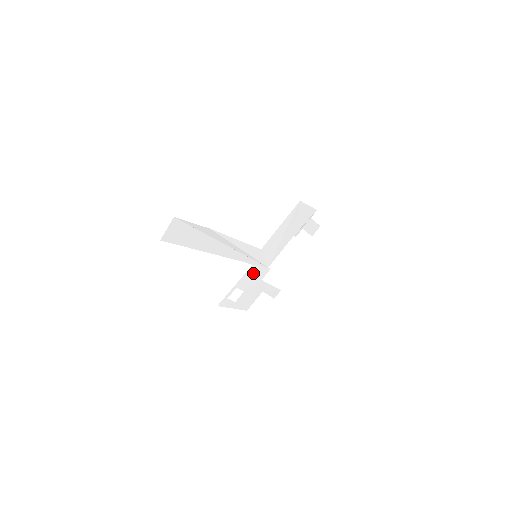
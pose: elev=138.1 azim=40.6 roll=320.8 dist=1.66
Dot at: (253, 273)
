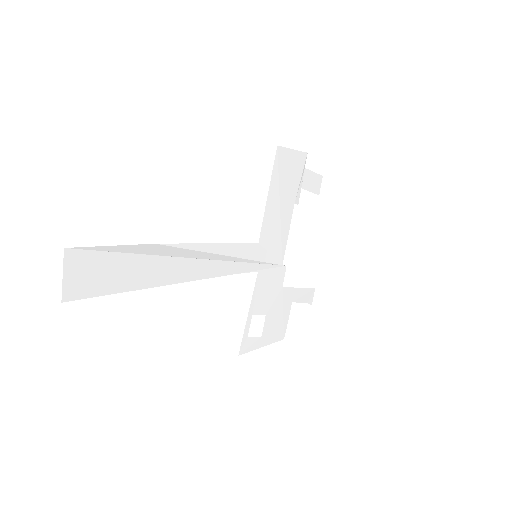
Dot at: (265, 283)
